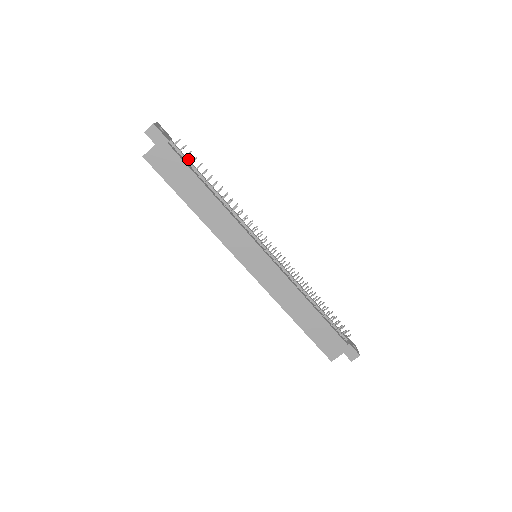
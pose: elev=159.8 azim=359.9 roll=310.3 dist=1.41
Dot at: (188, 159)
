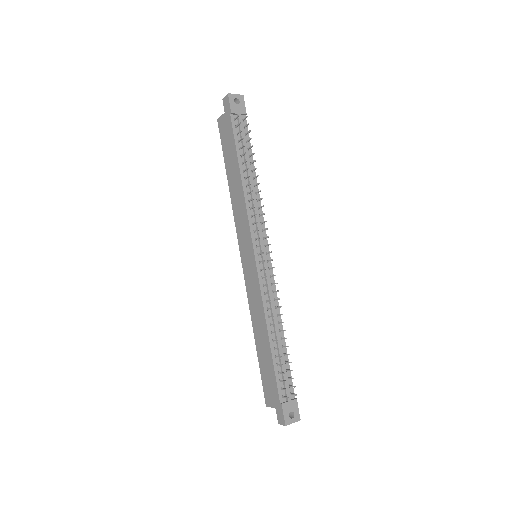
Dot at: (244, 137)
